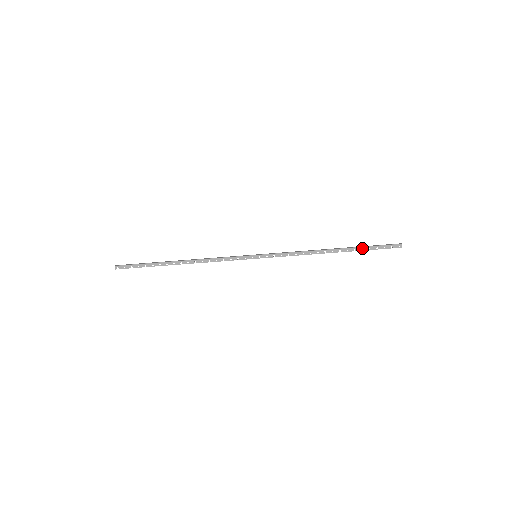
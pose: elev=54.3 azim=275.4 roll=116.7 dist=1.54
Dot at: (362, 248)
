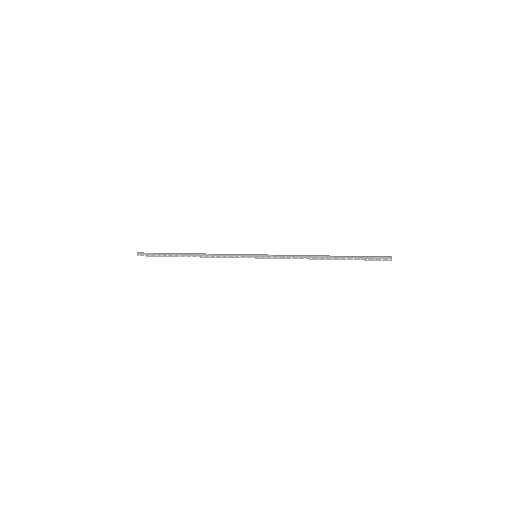
Dot at: occluded
